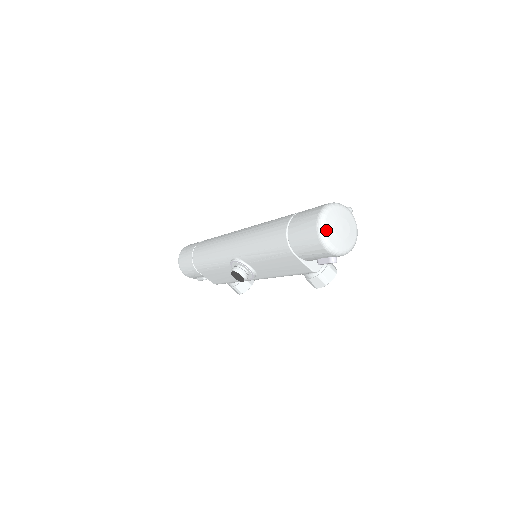
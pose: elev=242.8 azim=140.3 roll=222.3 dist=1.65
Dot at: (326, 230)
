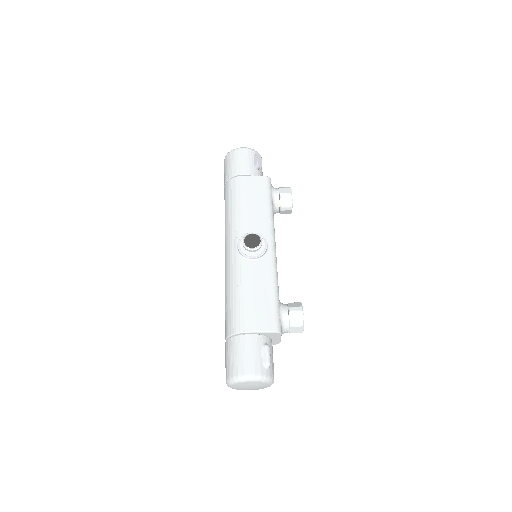
Dot at: occluded
